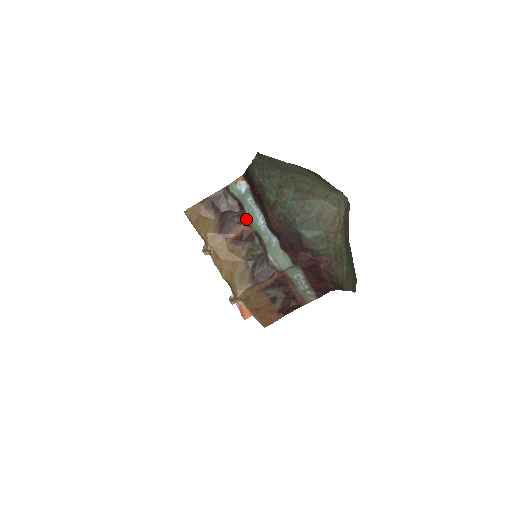
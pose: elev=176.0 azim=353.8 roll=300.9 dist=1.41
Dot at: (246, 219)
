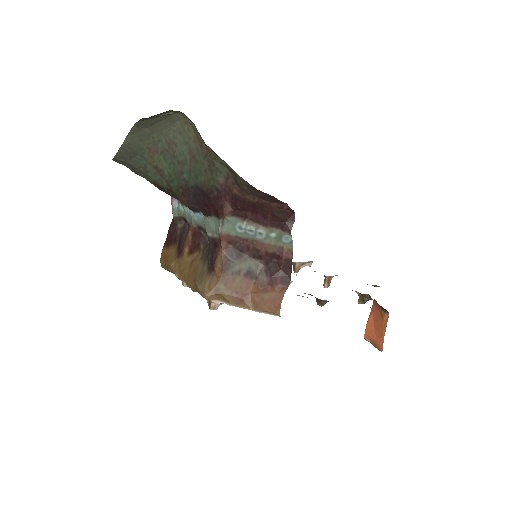
Dot at: (190, 225)
